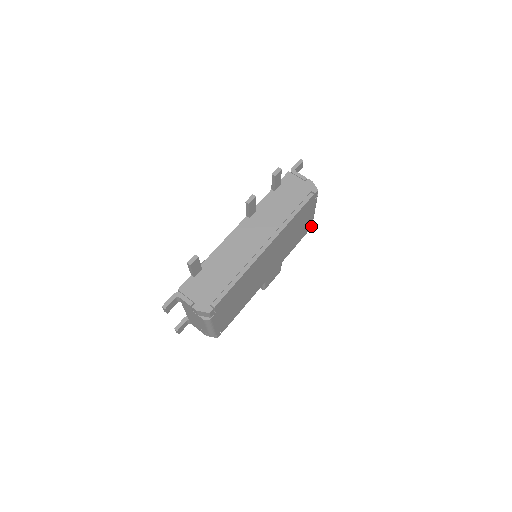
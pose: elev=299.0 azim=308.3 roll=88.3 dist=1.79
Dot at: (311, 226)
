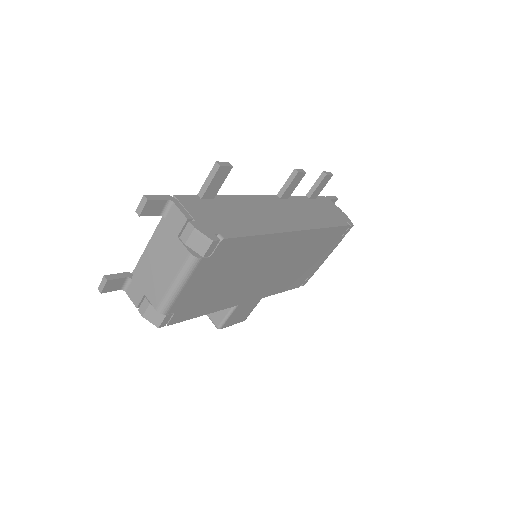
Dot at: (305, 283)
